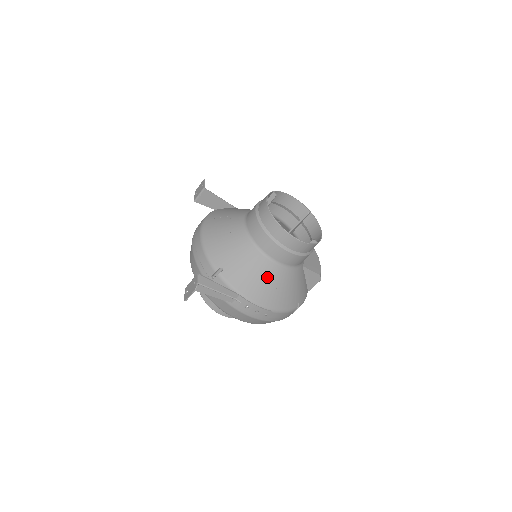
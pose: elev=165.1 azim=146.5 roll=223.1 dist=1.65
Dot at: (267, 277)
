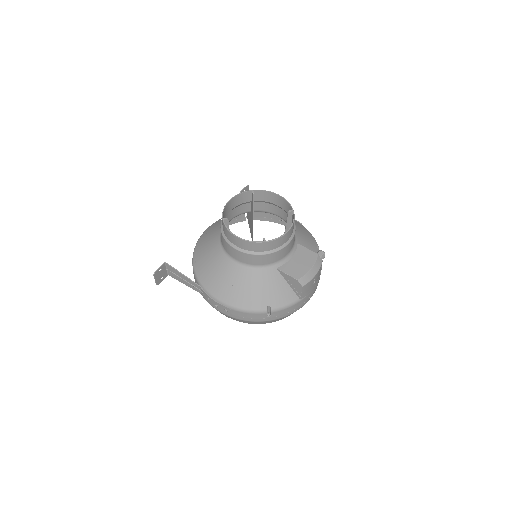
Dot at: (224, 273)
